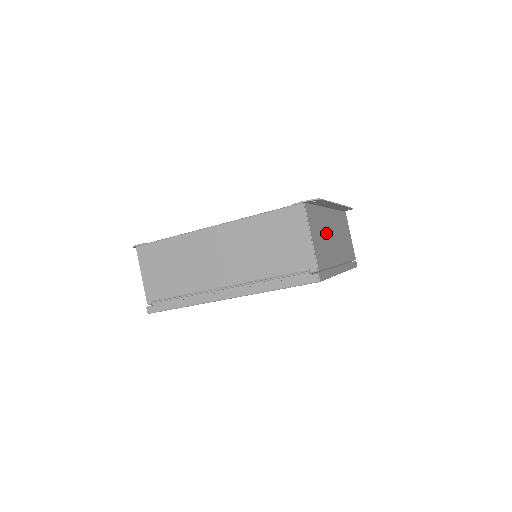
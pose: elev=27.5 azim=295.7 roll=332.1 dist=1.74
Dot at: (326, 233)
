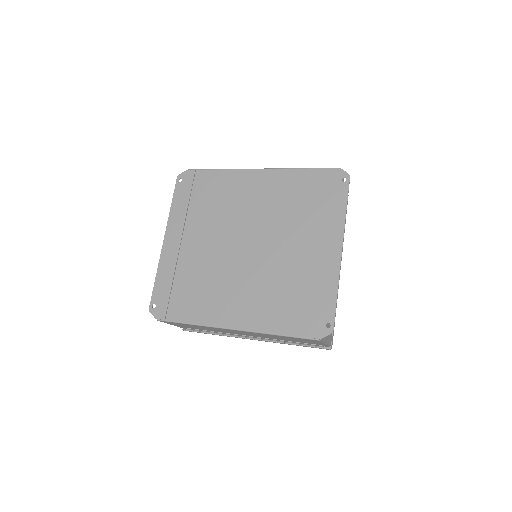
Dot at: occluded
